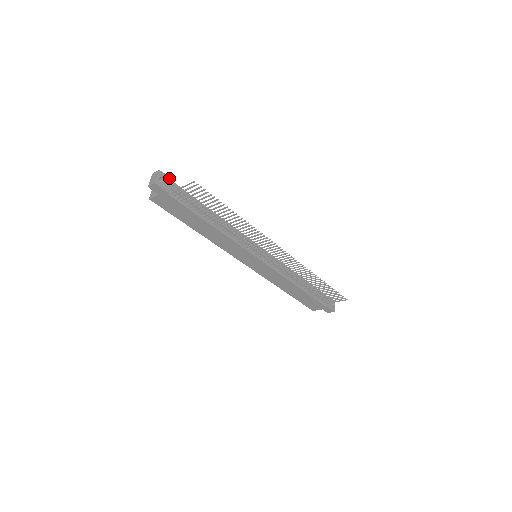
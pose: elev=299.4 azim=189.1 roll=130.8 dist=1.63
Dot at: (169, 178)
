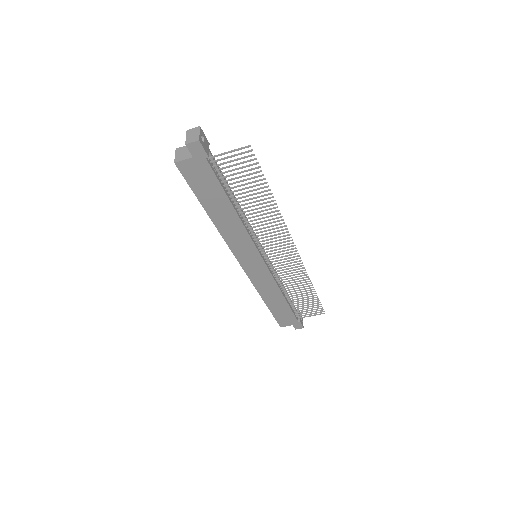
Dot at: (207, 140)
